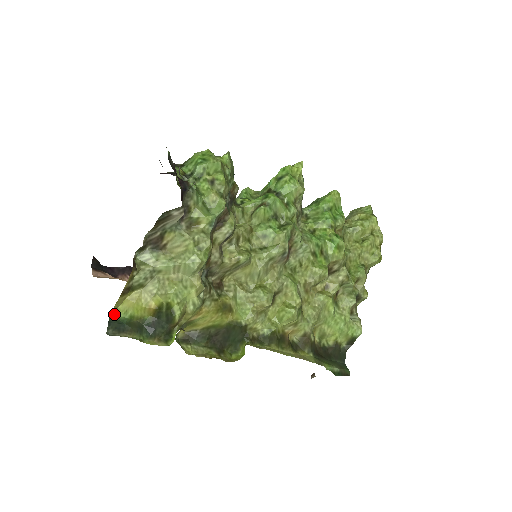
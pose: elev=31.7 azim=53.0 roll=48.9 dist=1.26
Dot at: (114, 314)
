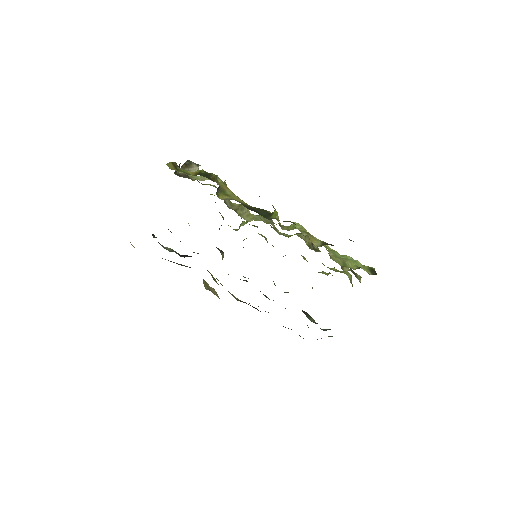
Dot at: occluded
